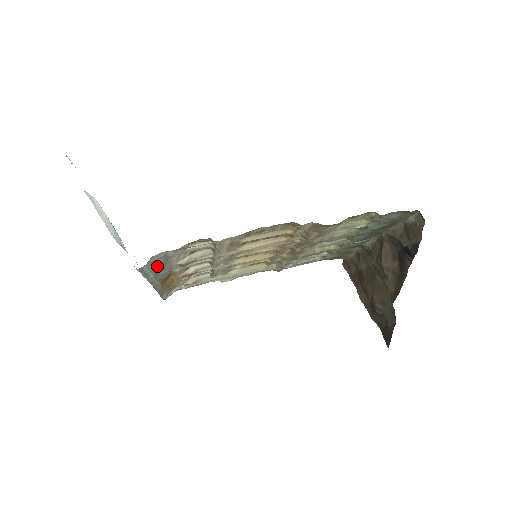
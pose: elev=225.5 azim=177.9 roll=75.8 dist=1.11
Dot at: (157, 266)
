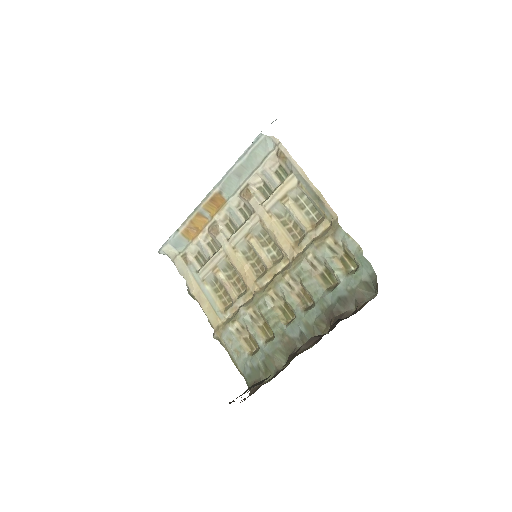
Dot at: (257, 153)
